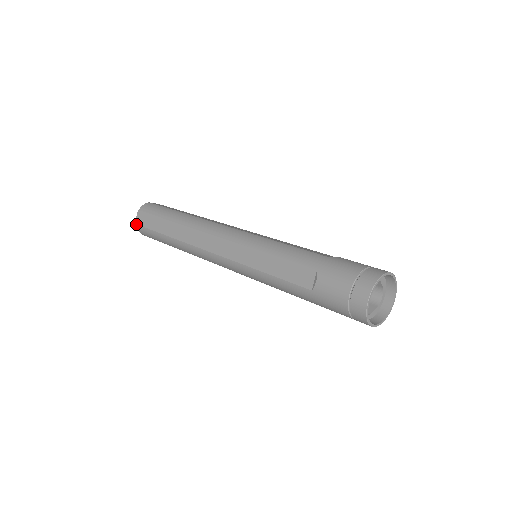
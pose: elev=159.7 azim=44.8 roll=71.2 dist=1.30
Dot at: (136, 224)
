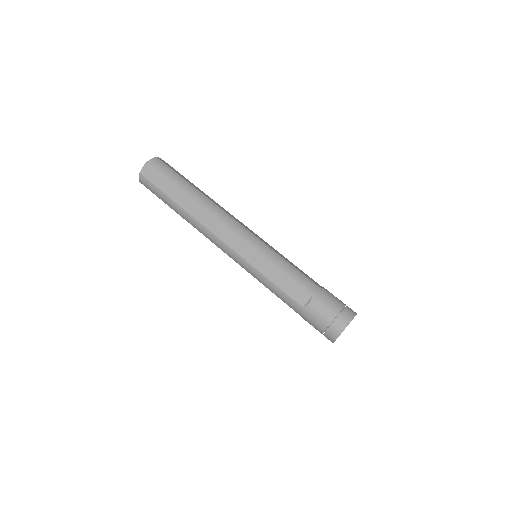
Dot at: occluded
